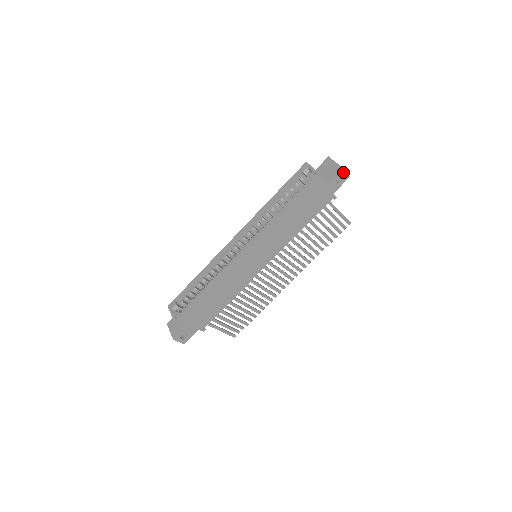
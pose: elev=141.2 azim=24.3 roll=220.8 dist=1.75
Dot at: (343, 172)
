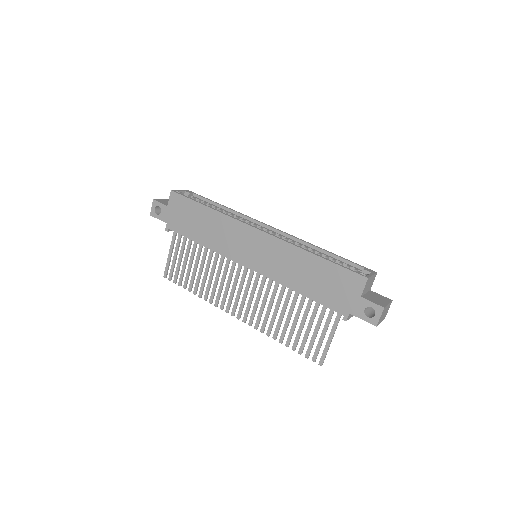
Dot at: (379, 313)
